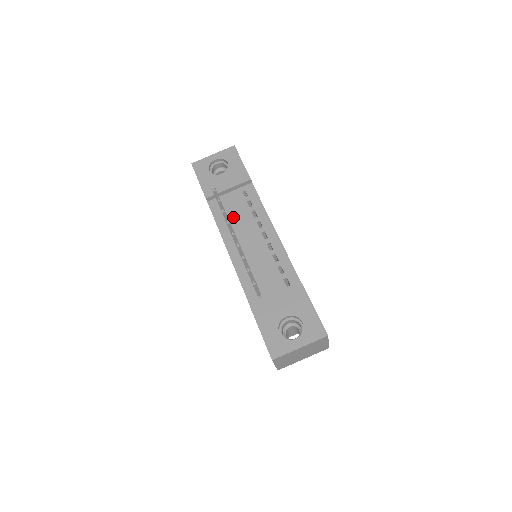
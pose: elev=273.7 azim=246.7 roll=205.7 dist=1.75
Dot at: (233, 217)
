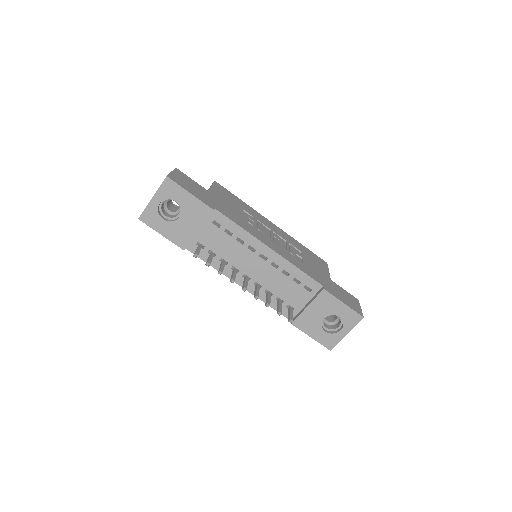
Dot at: (222, 253)
